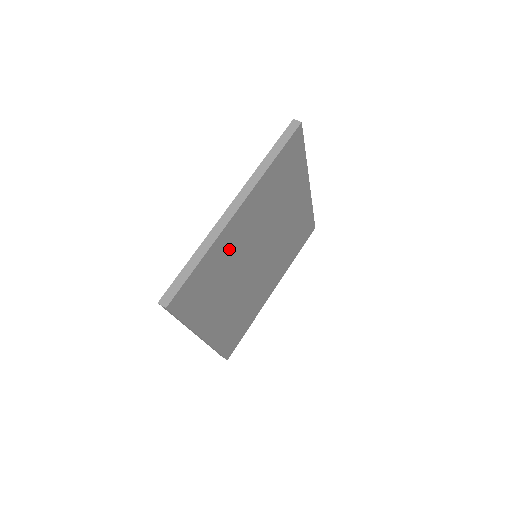
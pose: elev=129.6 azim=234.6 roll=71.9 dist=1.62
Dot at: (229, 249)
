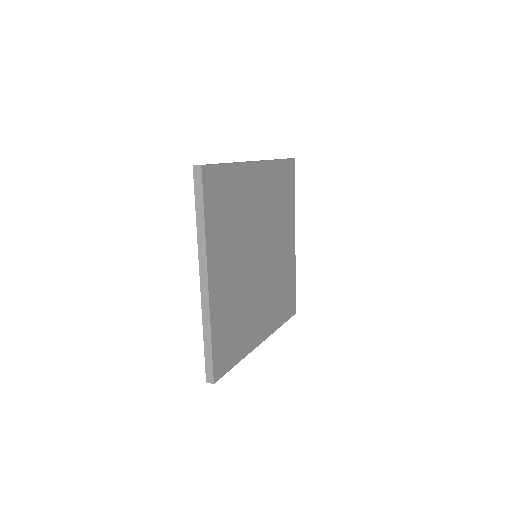
Dot at: (245, 194)
